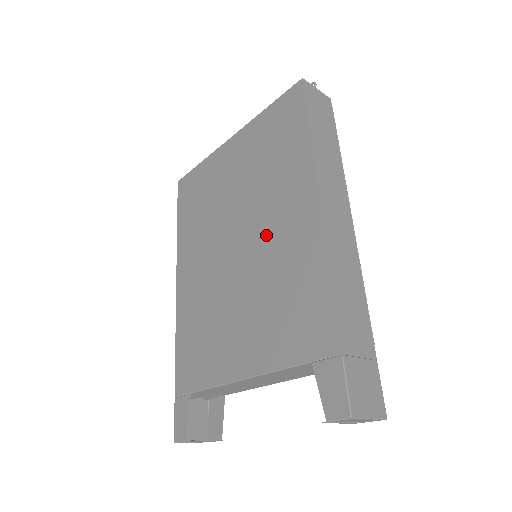
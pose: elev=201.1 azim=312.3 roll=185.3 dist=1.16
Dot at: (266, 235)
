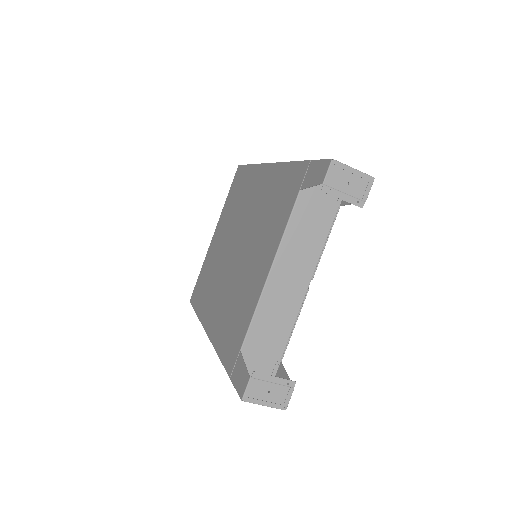
Dot at: (249, 216)
